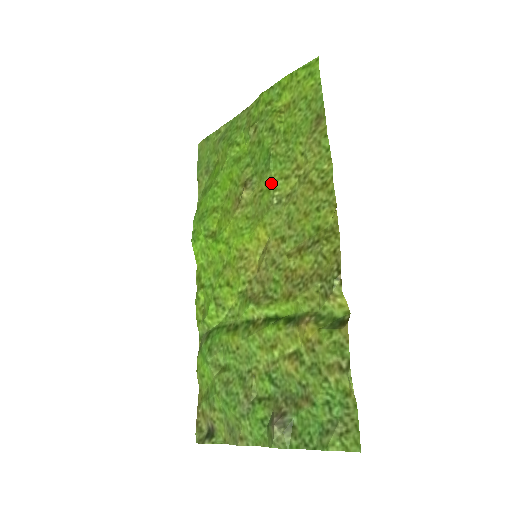
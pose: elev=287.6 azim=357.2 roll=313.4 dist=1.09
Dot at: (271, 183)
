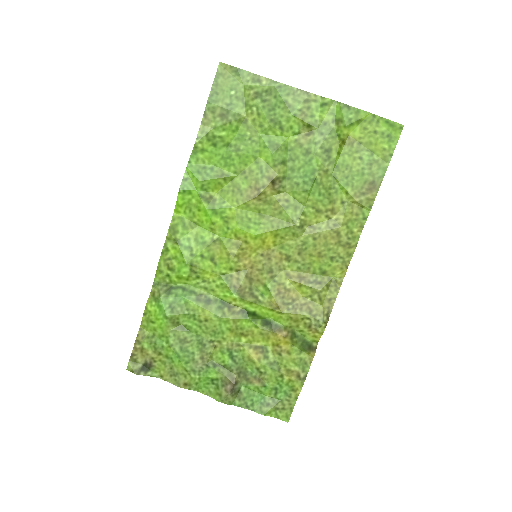
Dot at: (301, 203)
